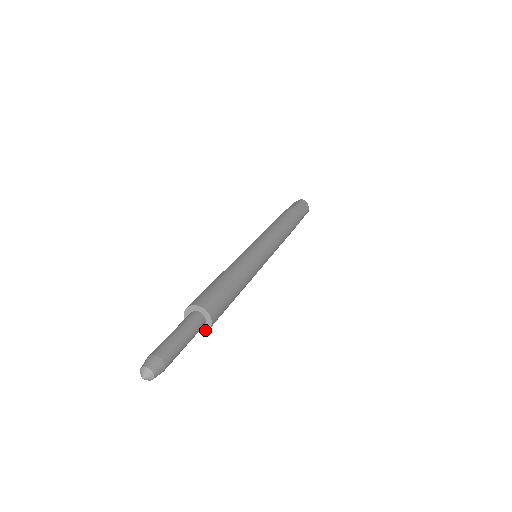
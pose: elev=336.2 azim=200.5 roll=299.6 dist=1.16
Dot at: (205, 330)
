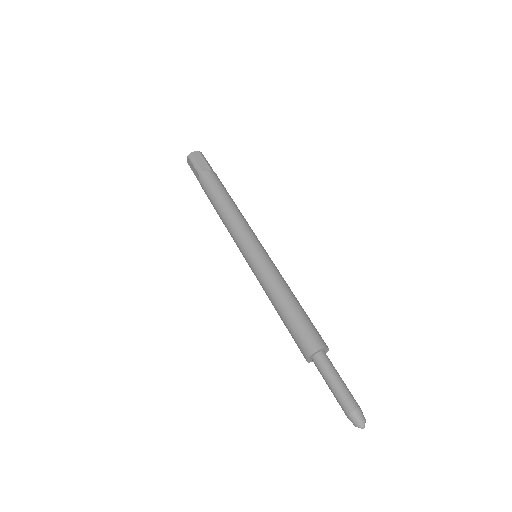
Dot at: (327, 351)
